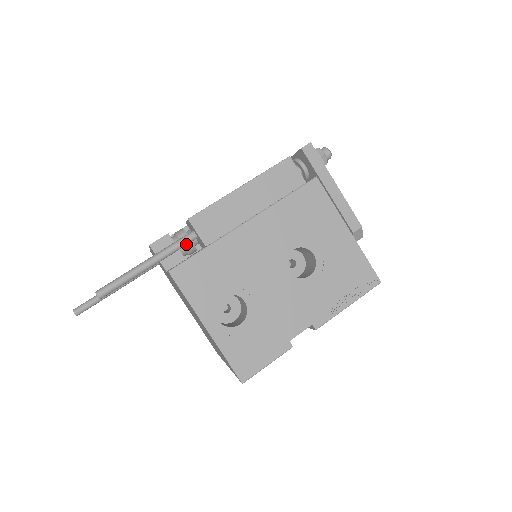
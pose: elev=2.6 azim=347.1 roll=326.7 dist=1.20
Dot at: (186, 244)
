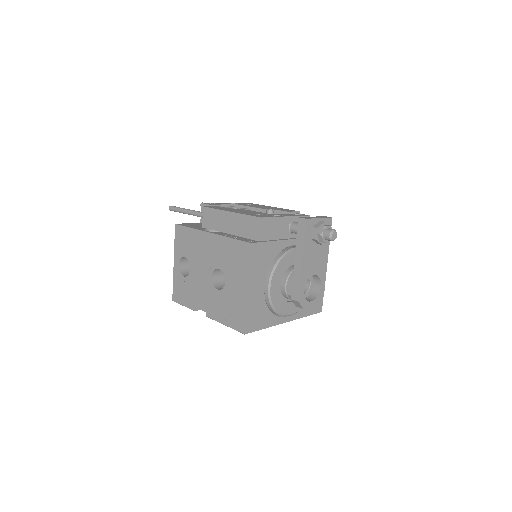
Dot at: occluded
